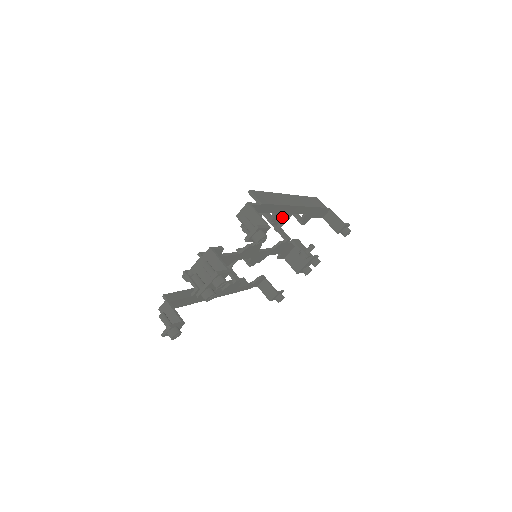
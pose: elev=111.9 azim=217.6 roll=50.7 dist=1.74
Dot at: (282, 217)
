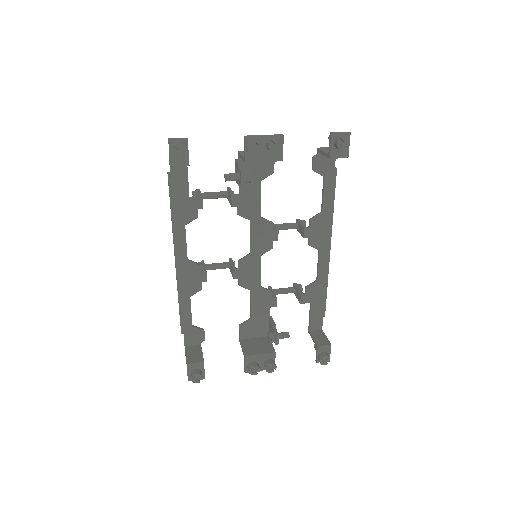
Dot at: (315, 235)
